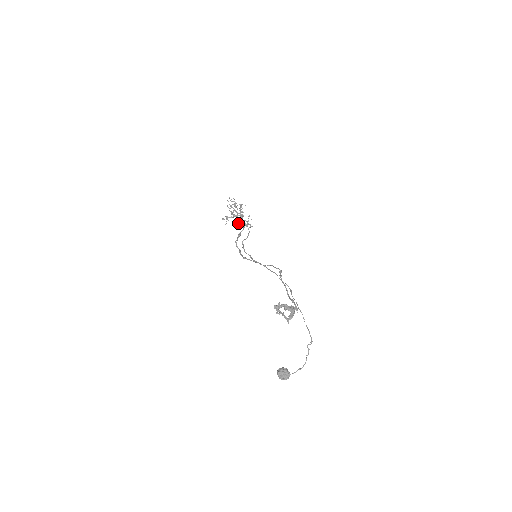
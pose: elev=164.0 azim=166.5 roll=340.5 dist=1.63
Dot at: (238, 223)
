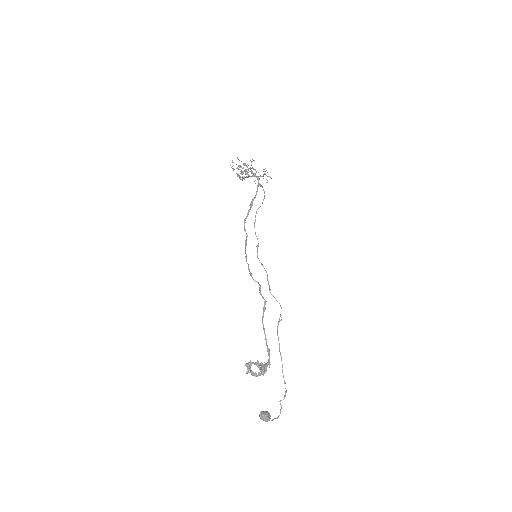
Dot at: occluded
